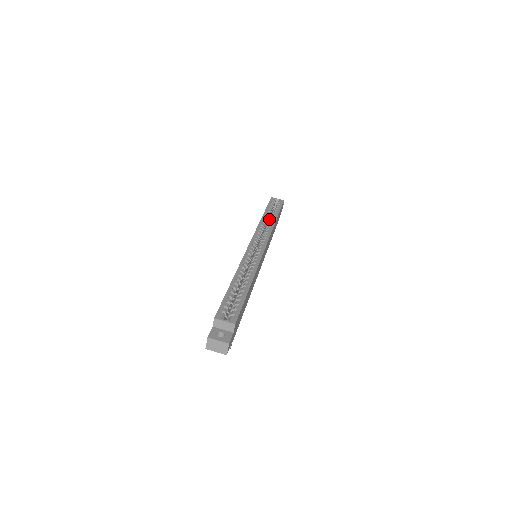
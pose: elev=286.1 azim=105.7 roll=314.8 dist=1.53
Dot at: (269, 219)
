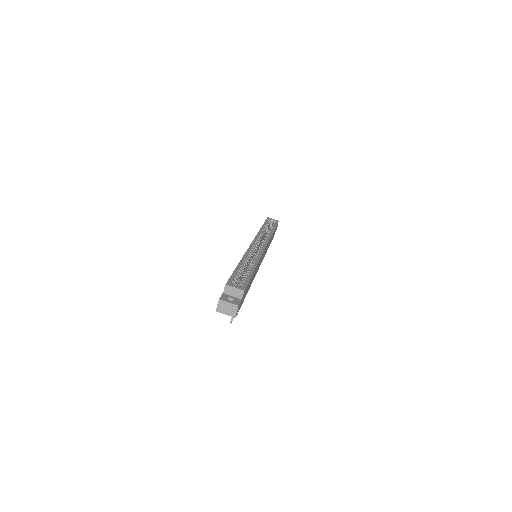
Dot at: (265, 234)
